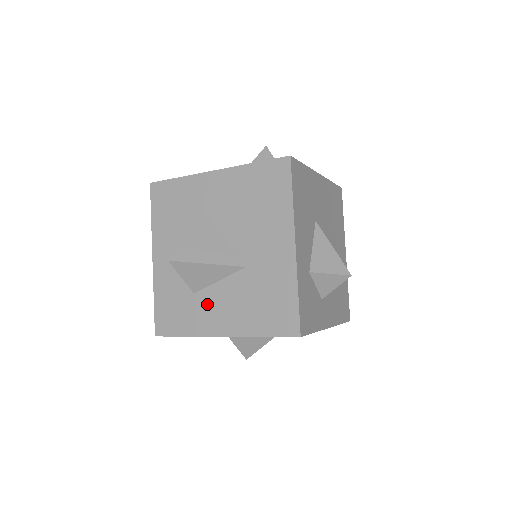
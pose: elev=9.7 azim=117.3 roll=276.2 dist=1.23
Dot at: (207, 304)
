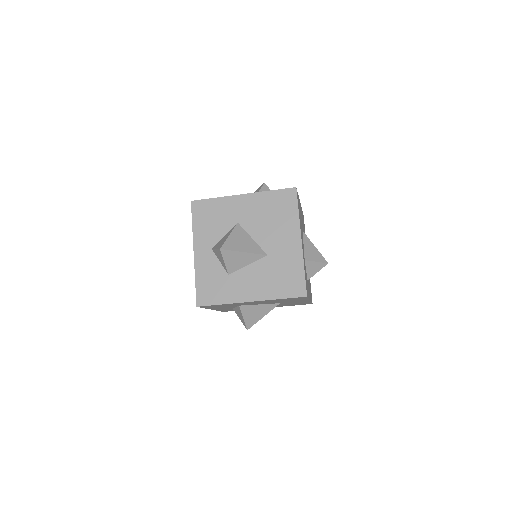
Dot at: (239, 281)
